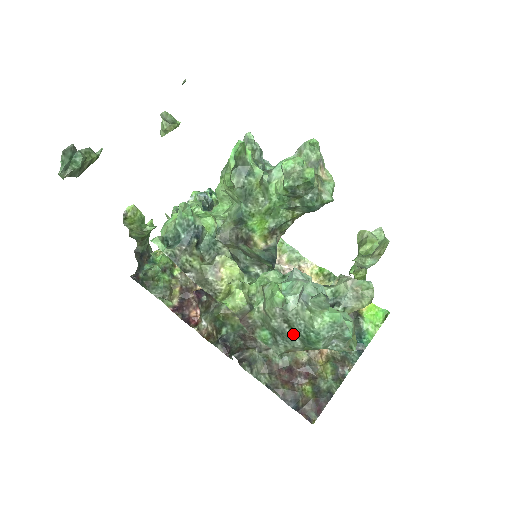
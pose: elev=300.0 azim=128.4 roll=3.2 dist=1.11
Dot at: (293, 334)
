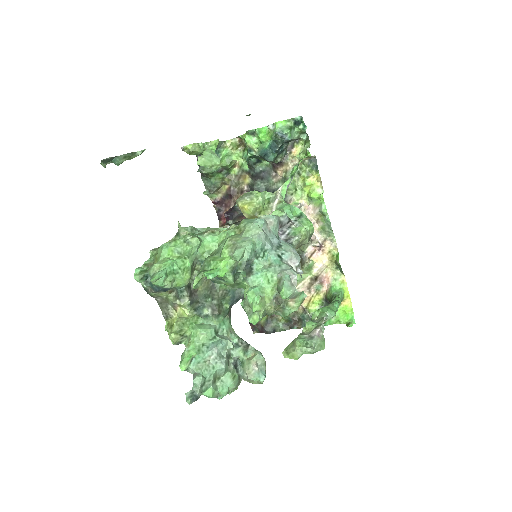
Dot at: occluded
